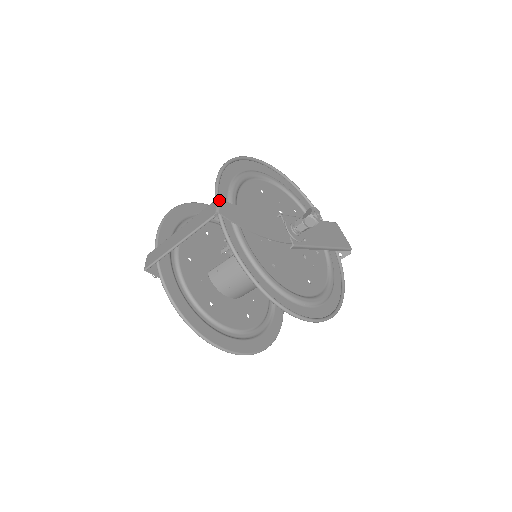
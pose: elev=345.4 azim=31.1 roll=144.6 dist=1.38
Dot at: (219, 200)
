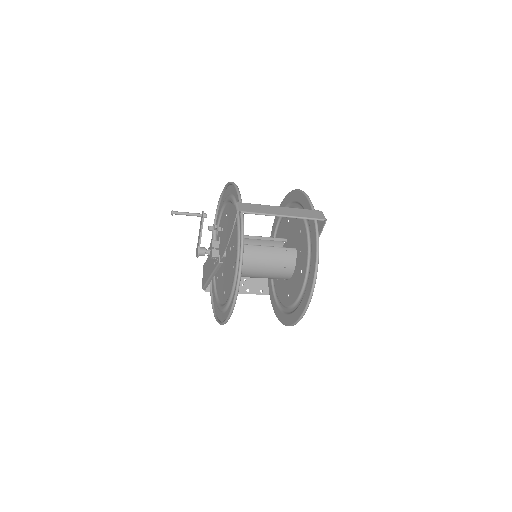
Dot at: occluded
